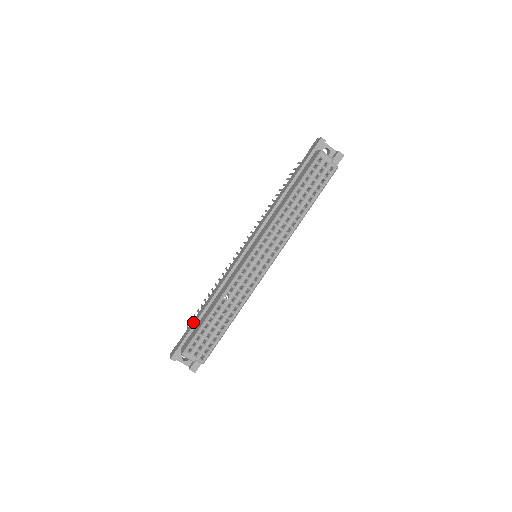
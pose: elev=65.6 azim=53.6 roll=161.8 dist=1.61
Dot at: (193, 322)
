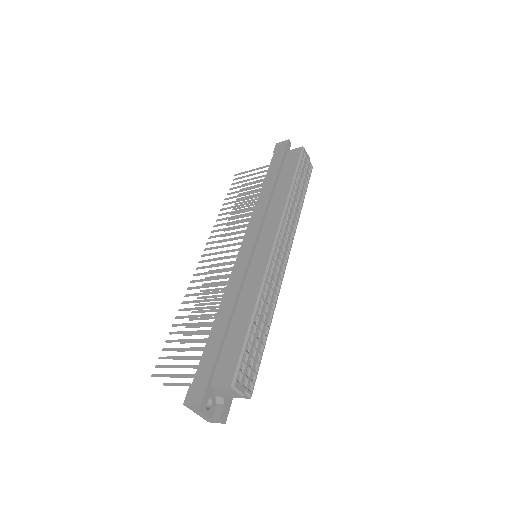
Dot at: (212, 345)
